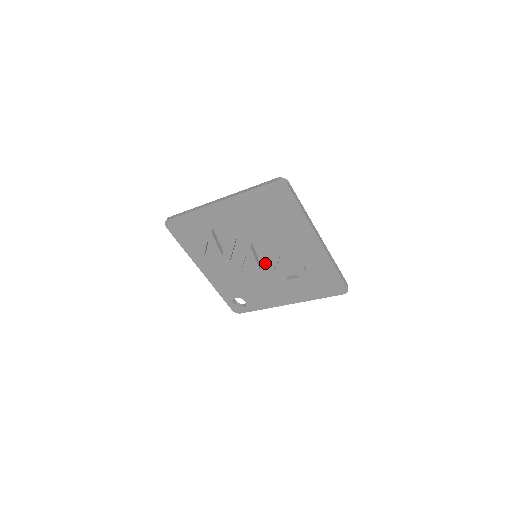
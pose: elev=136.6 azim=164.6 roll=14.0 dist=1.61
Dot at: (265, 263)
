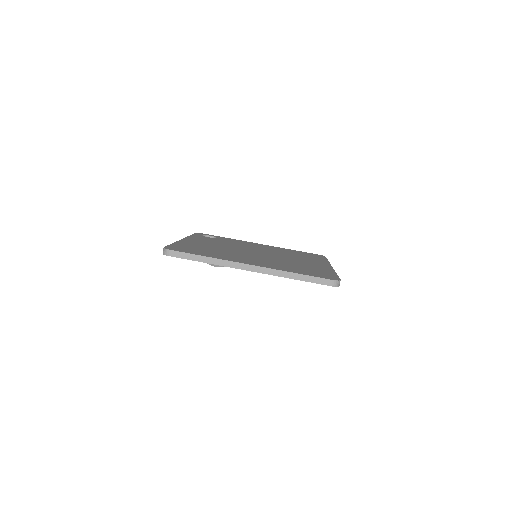
Dot at: occluded
